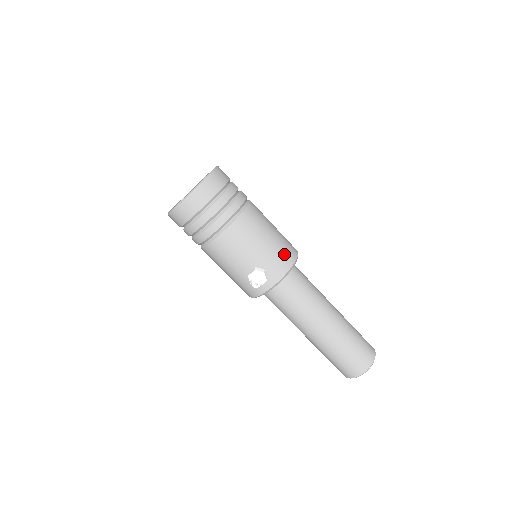
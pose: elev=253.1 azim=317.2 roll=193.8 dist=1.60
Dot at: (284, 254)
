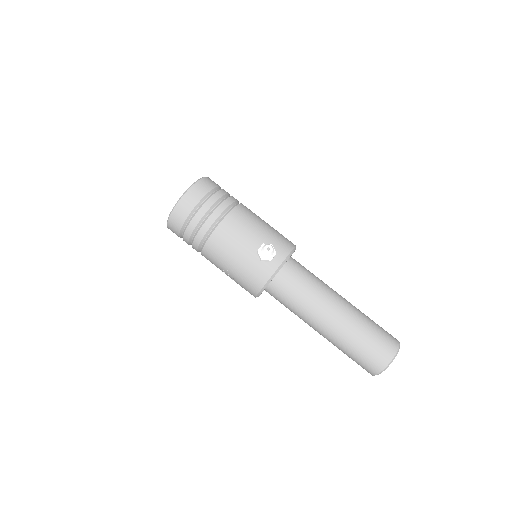
Dot at: (284, 238)
